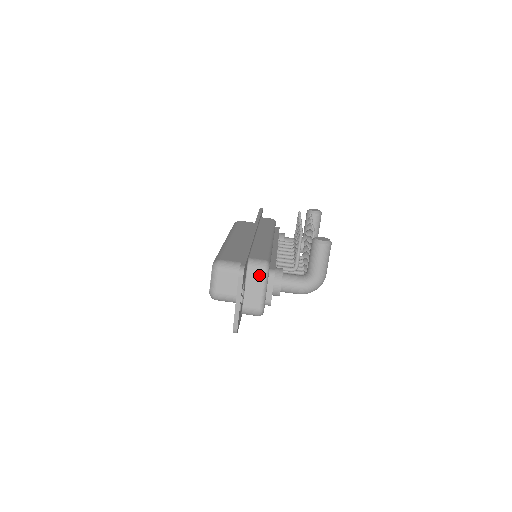
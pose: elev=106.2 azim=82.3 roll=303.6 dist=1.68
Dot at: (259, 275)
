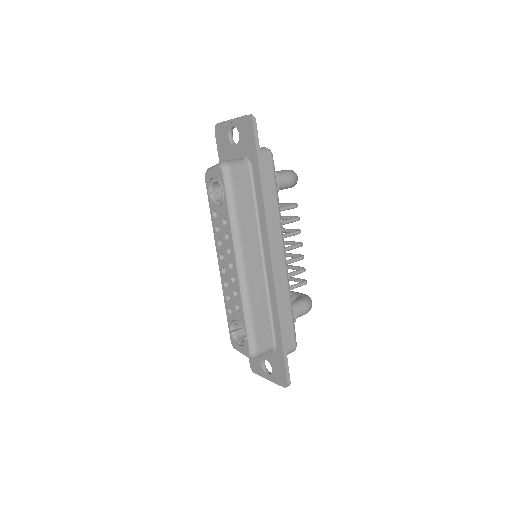
Dot at: occluded
